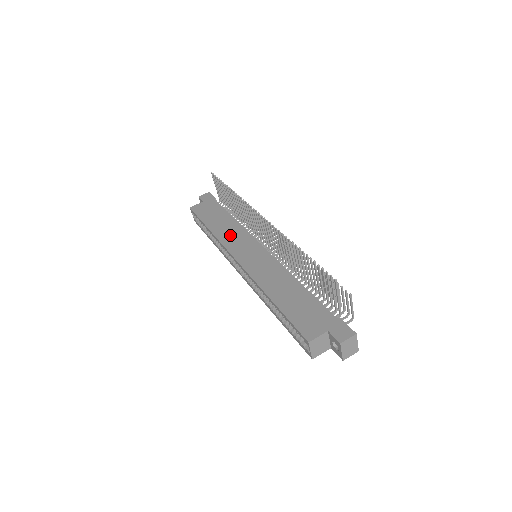
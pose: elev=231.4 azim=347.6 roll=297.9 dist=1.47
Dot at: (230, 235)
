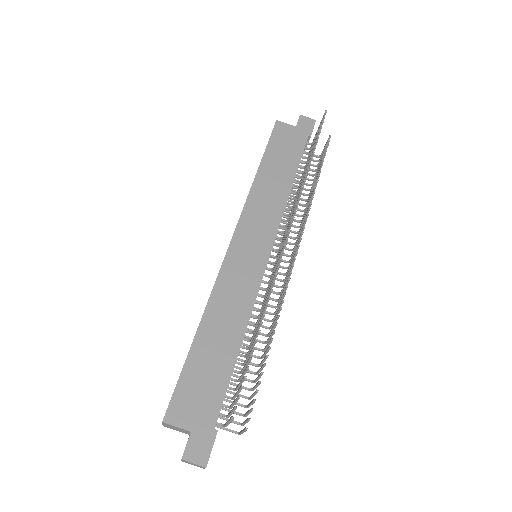
Dot at: (263, 204)
